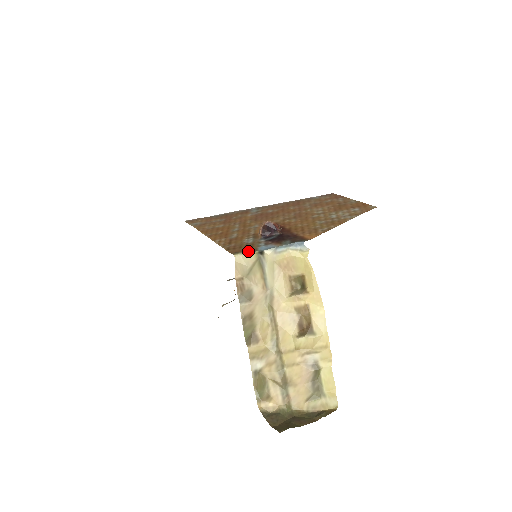
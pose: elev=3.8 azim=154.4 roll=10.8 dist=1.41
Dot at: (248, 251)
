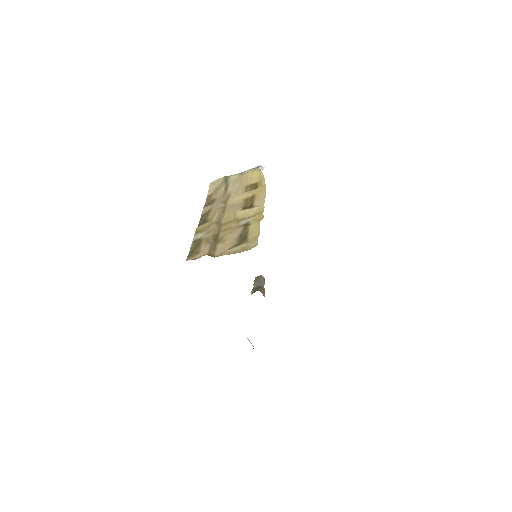
Dot at: occluded
